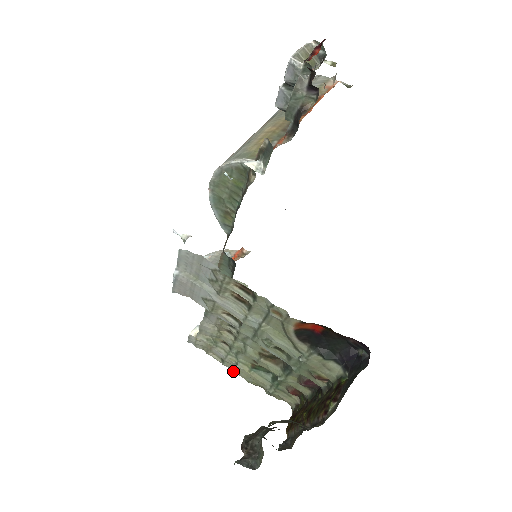
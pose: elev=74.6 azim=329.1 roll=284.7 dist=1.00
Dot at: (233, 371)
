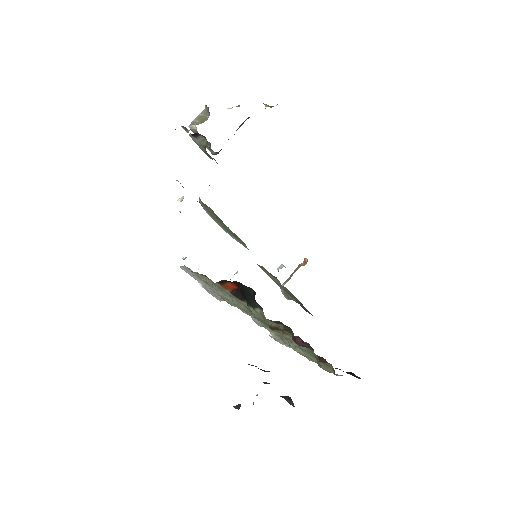
Dot at: (308, 359)
